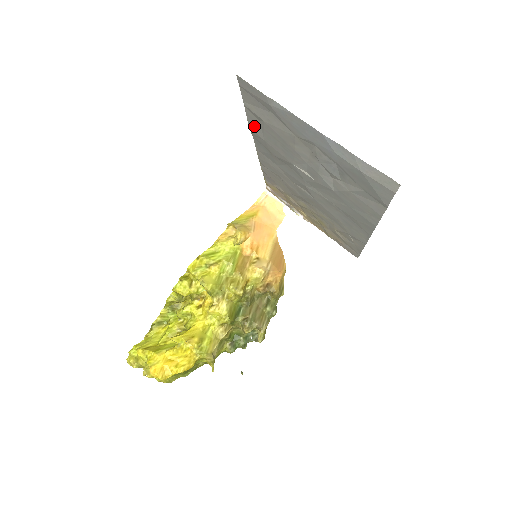
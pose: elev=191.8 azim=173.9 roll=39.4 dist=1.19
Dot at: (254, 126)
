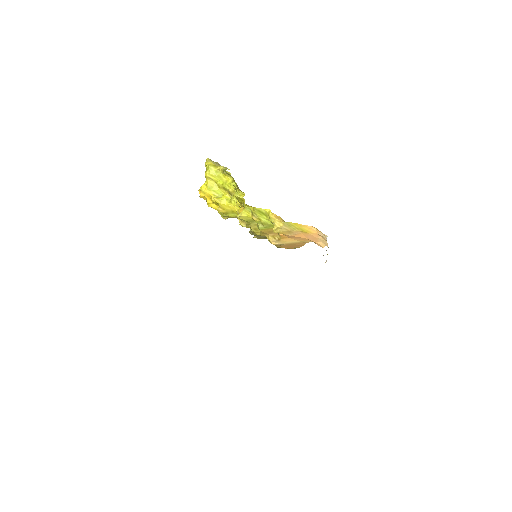
Dot at: occluded
